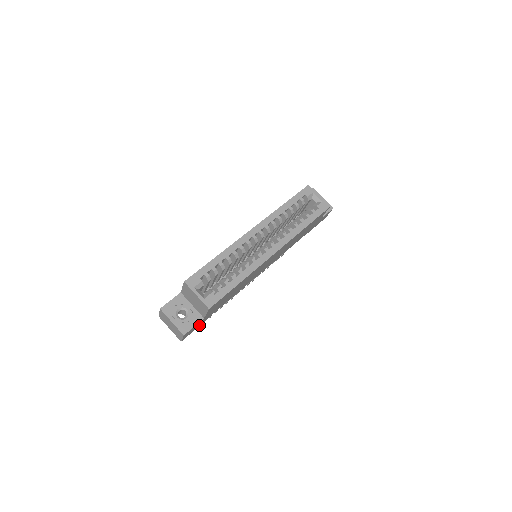
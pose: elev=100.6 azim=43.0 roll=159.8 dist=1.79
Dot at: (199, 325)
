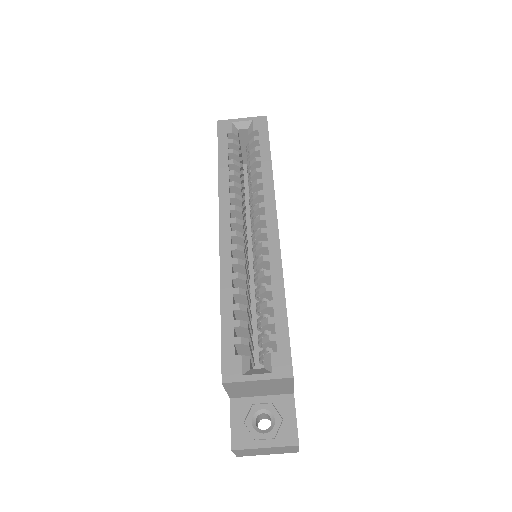
Dot at: occluded
